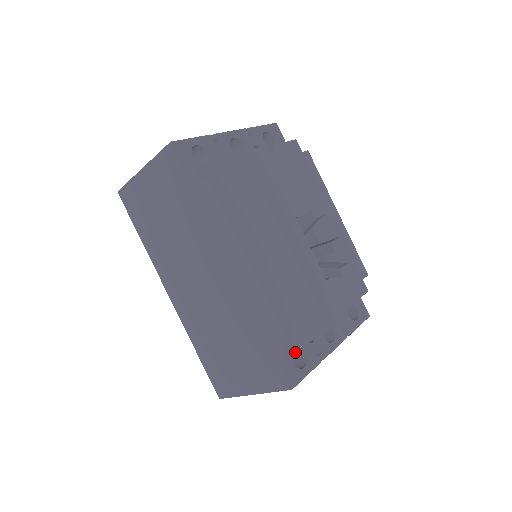
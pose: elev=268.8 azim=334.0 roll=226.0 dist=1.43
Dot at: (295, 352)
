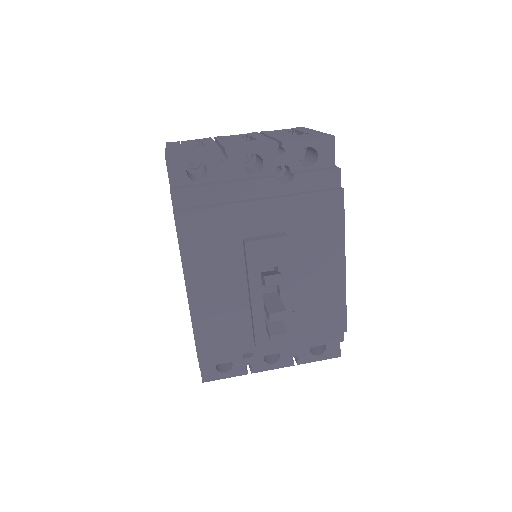
Dot at: (211, 365)
